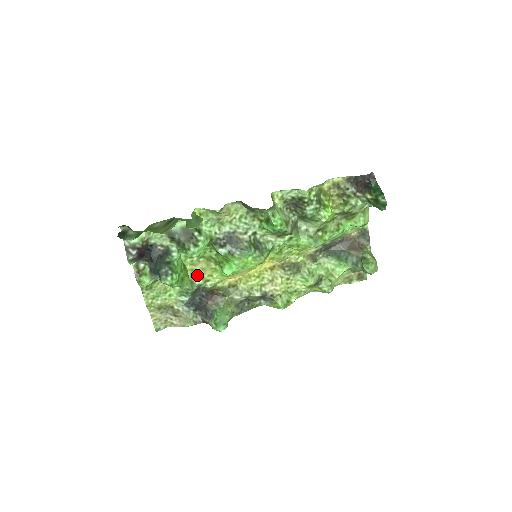
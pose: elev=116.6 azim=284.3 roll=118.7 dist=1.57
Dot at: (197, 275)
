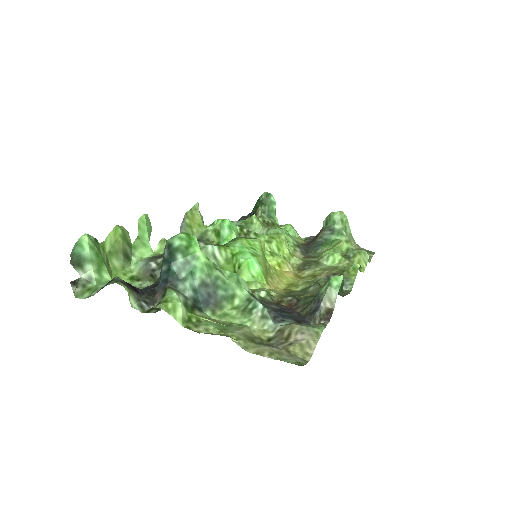
Dot at: occluded
